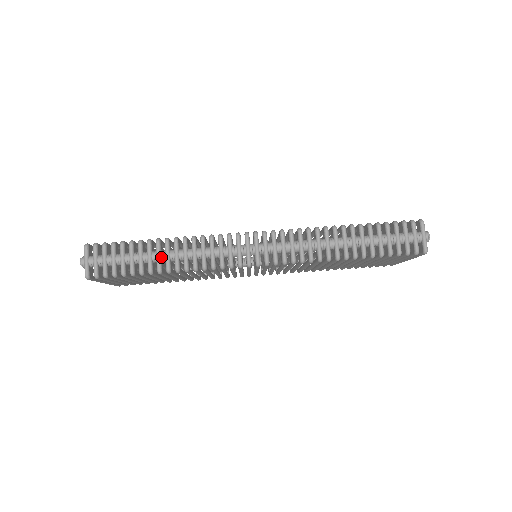
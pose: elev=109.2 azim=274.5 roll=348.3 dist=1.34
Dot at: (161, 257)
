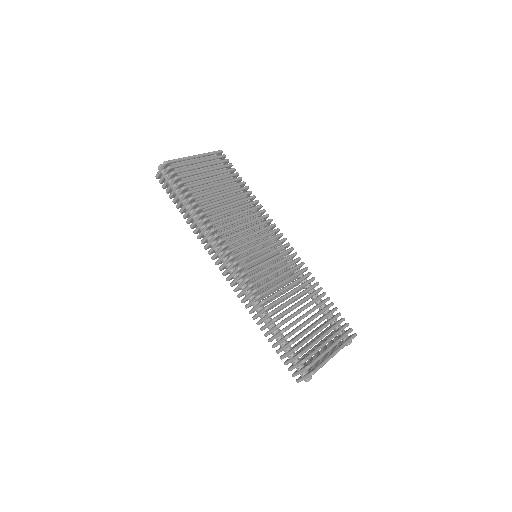
Dot at: (189, 213)
